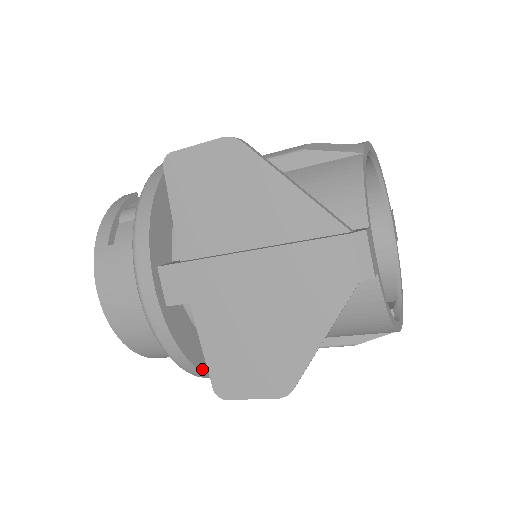
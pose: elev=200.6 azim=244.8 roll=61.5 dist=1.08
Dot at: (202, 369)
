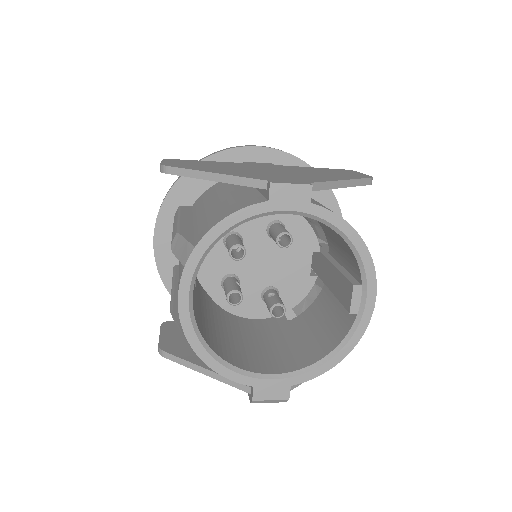
Dot at: occluded
